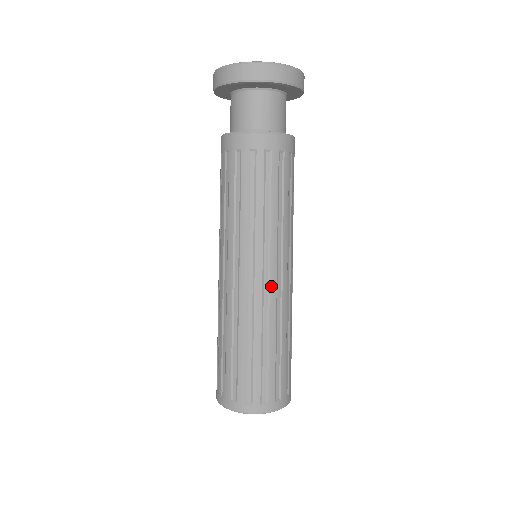
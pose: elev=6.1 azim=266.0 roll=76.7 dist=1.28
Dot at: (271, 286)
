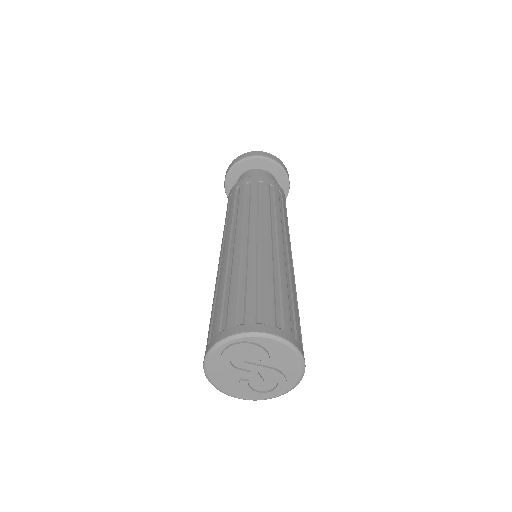
Dot at: (250, 239)
